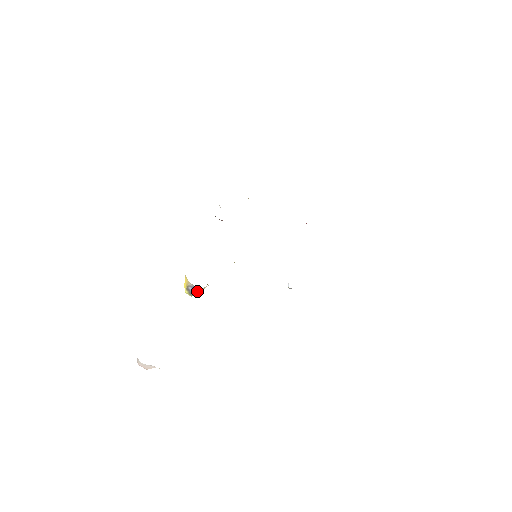
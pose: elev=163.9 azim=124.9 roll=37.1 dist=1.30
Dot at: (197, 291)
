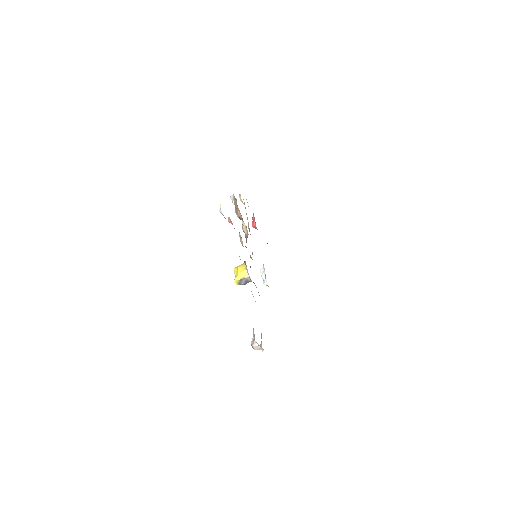
Dot at: (246, 283)
